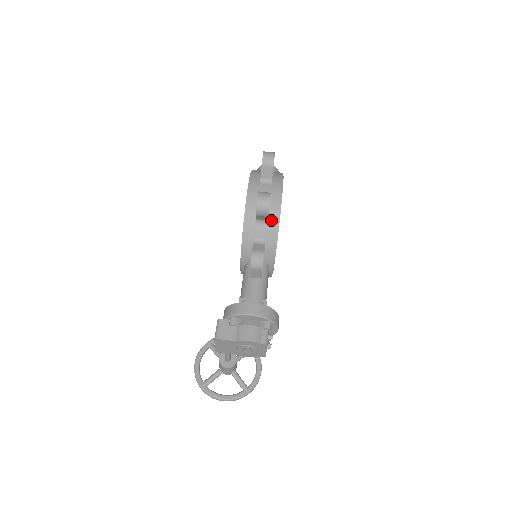
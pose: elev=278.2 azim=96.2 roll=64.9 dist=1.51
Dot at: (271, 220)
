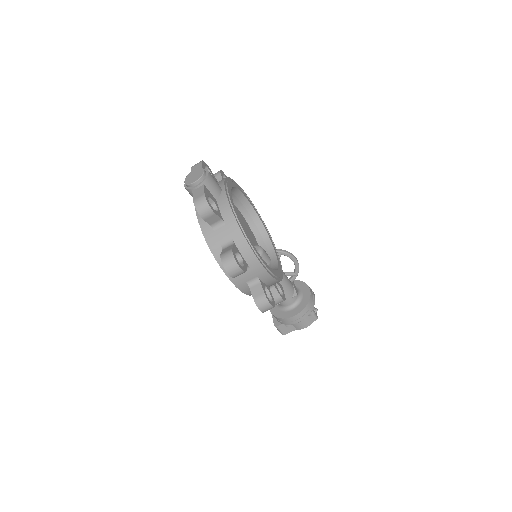
Dot at: (271, 284)
